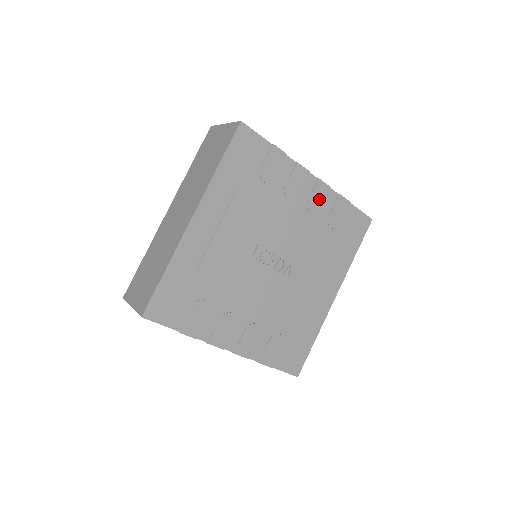
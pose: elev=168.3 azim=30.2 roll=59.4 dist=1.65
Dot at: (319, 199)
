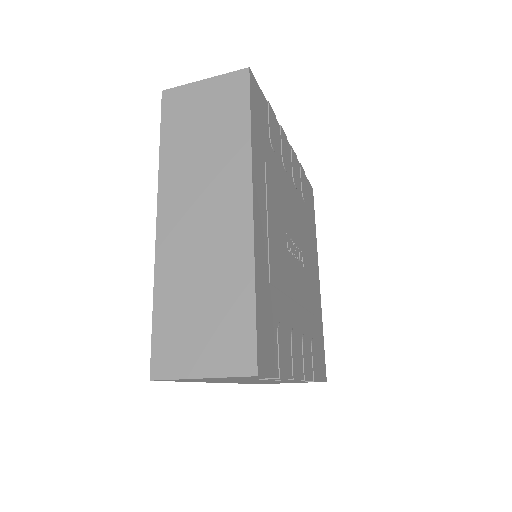
Dot at: (295, 170)
